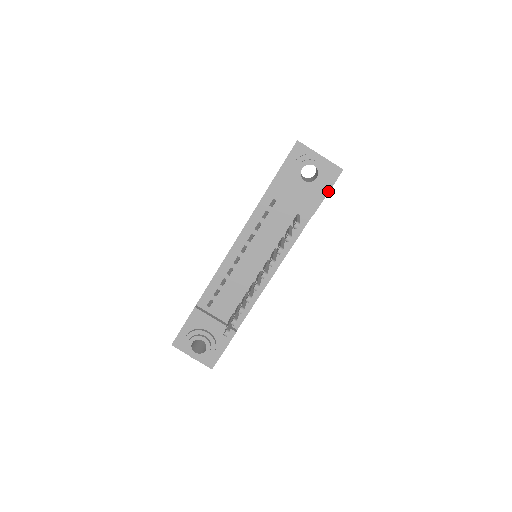
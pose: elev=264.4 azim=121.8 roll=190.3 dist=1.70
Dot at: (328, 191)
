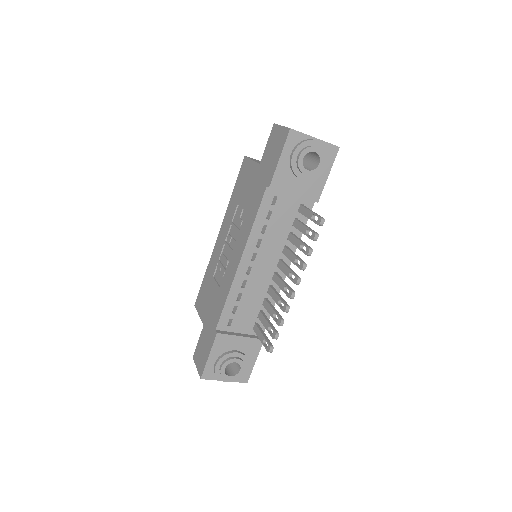
Dot at: (328, 173)
